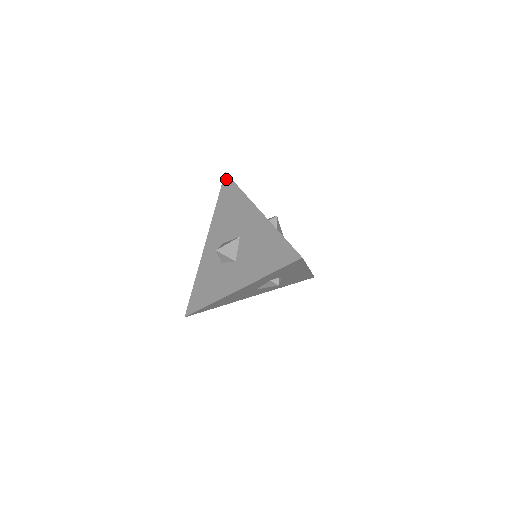
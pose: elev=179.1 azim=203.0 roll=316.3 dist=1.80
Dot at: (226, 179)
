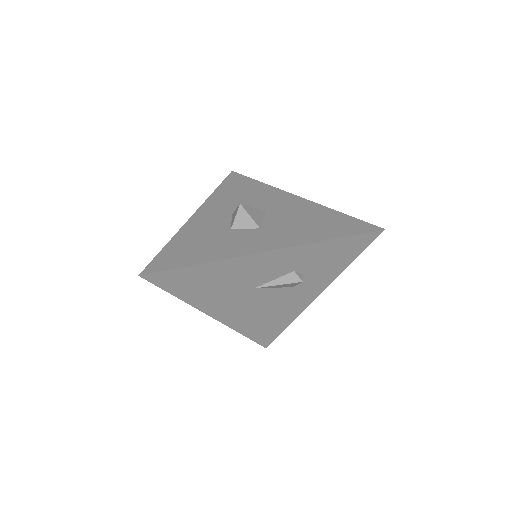
Dot at: (234, 174)
